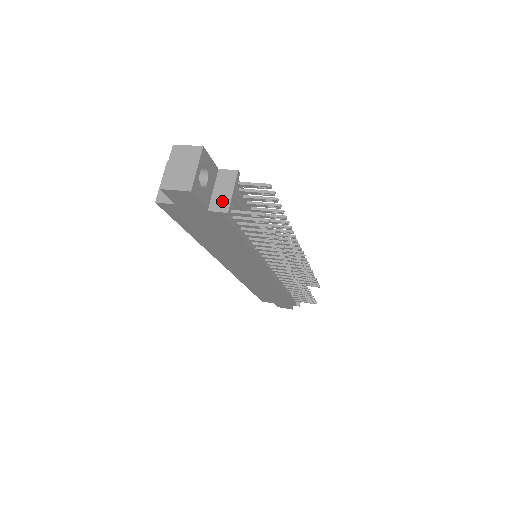
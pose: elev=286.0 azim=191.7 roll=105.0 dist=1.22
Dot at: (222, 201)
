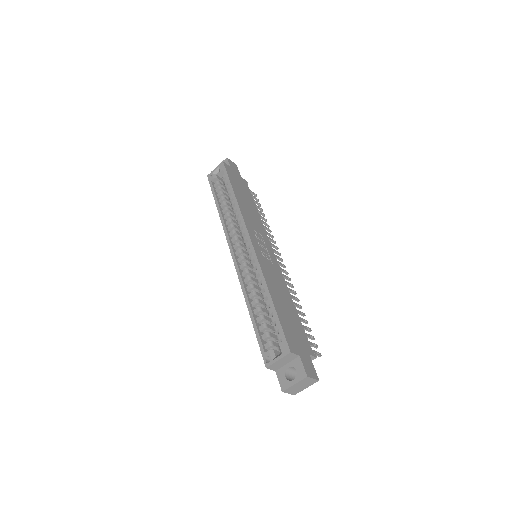
Dot at: occluded
